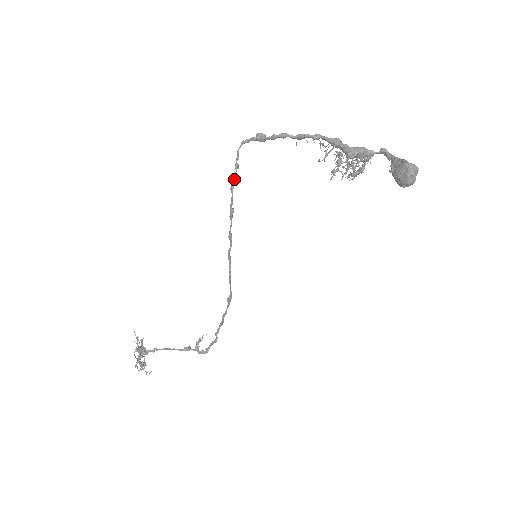
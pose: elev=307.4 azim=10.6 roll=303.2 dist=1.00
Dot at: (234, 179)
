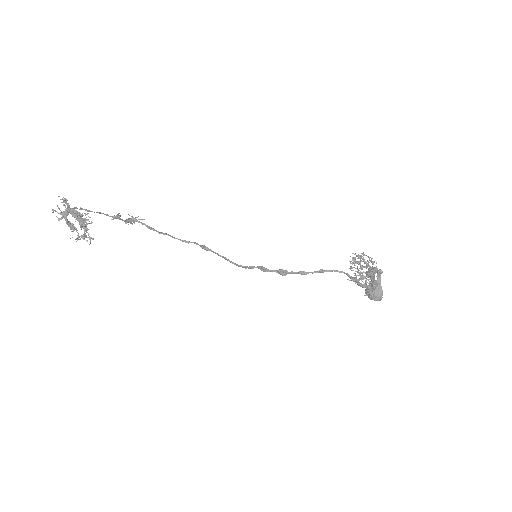
Dot at: occluded
